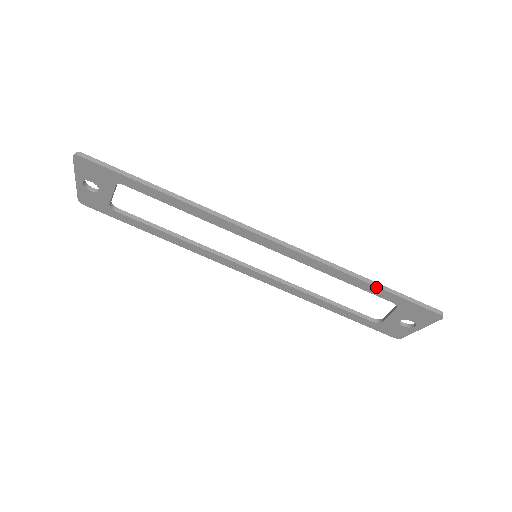
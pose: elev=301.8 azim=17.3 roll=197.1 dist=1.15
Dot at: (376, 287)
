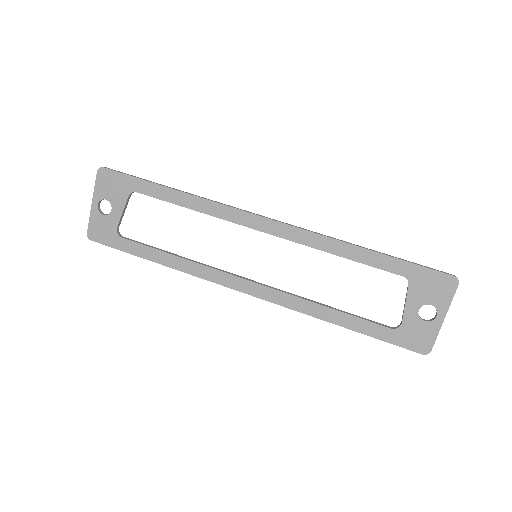
Dot at: (379, 254)
